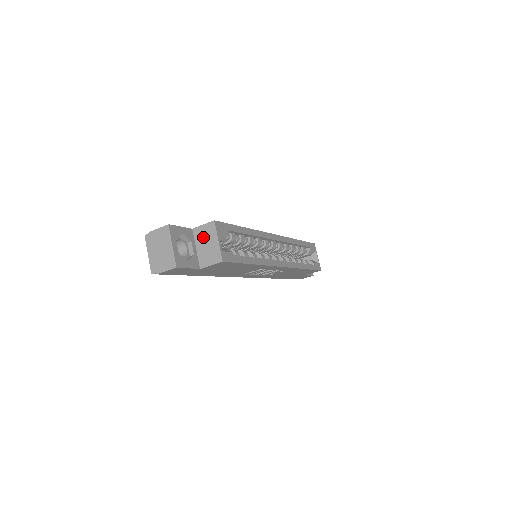
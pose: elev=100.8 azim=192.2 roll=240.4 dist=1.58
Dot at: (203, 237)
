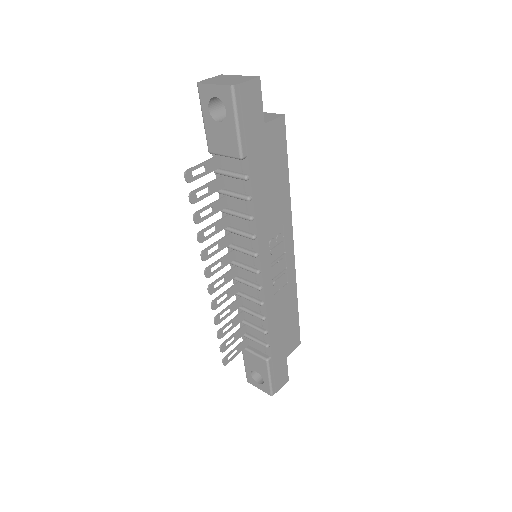
Dot at: occluded
